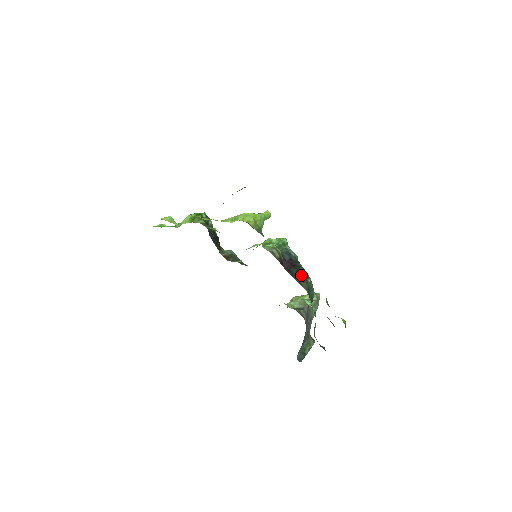
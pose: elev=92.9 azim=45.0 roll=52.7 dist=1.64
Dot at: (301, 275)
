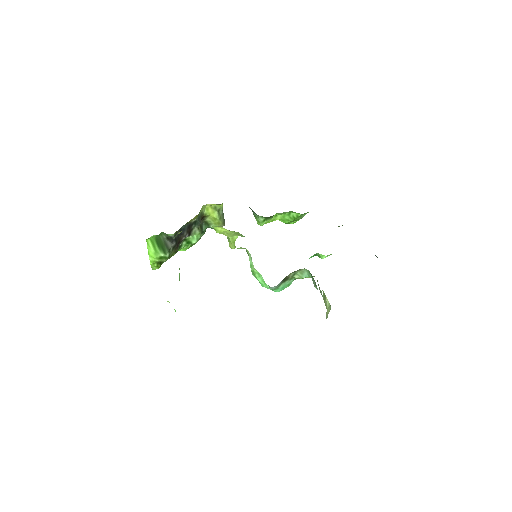
Dot at: occluded
